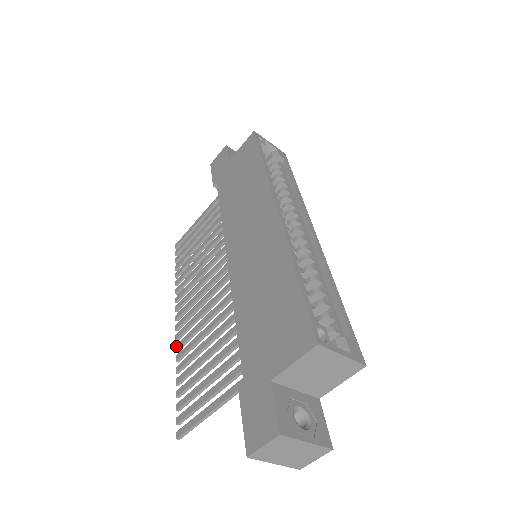
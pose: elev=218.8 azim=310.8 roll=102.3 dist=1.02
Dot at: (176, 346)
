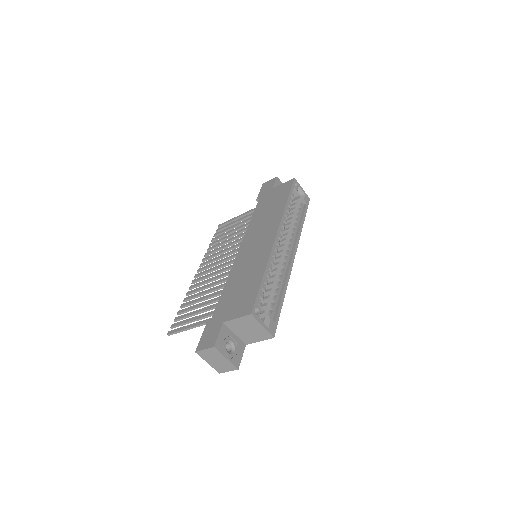
Dot at: (190, 286)
